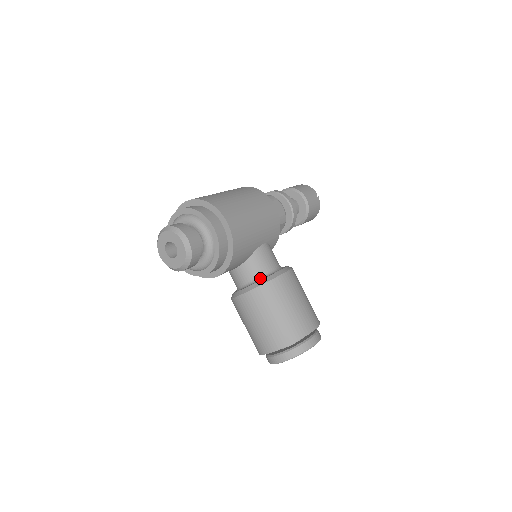
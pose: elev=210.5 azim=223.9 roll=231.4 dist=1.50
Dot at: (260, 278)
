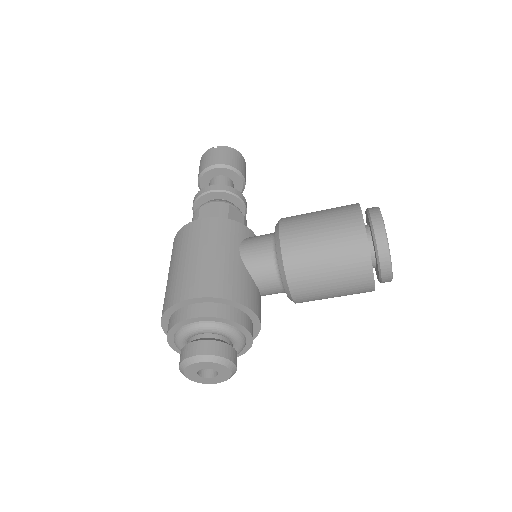
Dot at: (278, 268)
